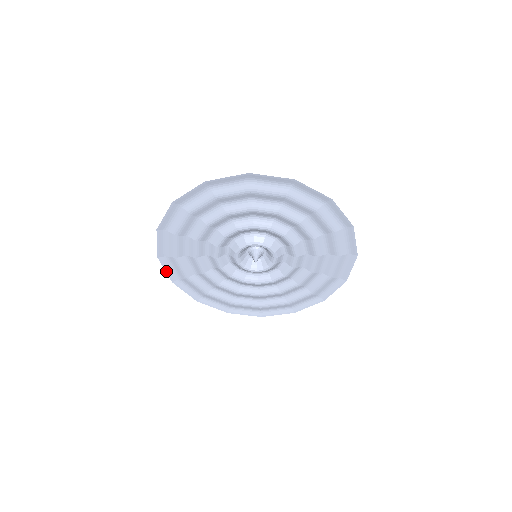
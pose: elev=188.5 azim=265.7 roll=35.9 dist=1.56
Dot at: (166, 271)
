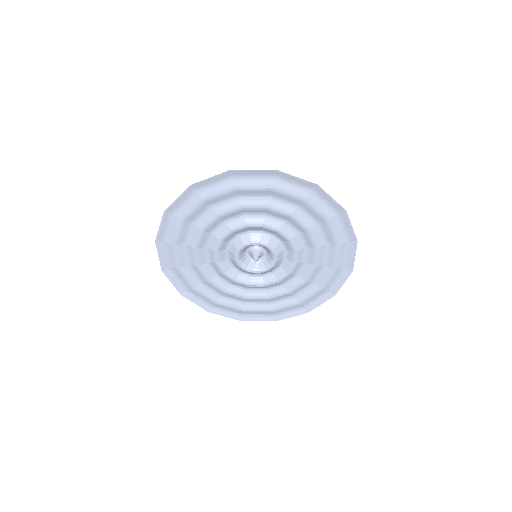
Dot at: (159, 257)
